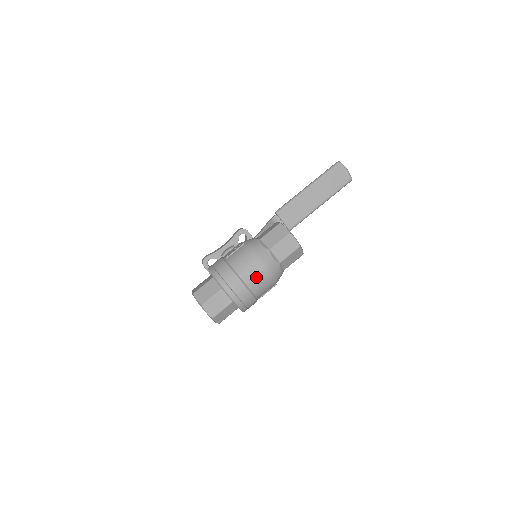
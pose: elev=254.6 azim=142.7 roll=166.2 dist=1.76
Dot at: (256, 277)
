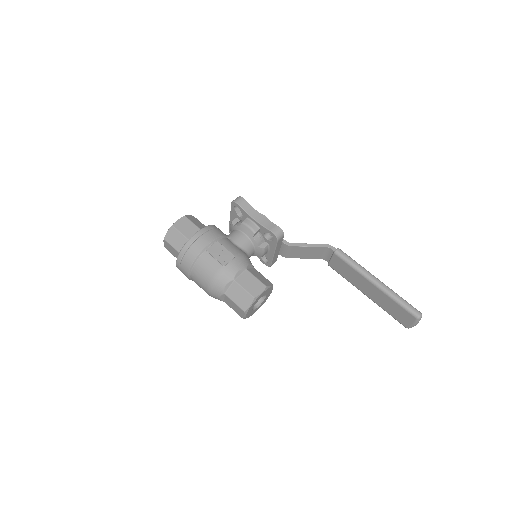
Dot at: (199, 285)
